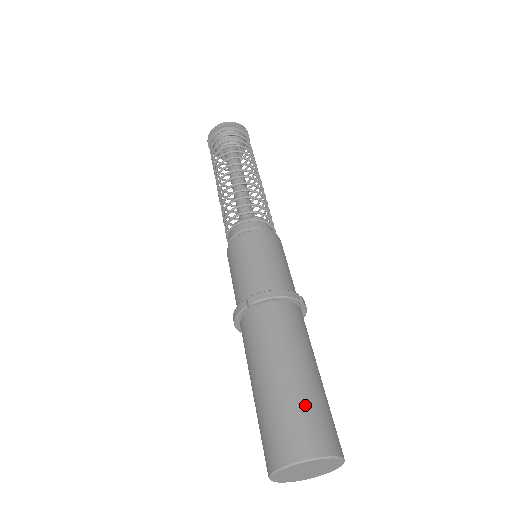
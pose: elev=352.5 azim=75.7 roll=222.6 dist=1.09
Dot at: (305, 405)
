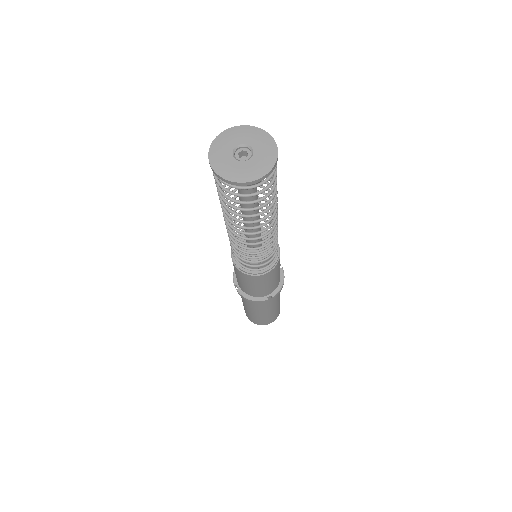
Dot at: occluded
